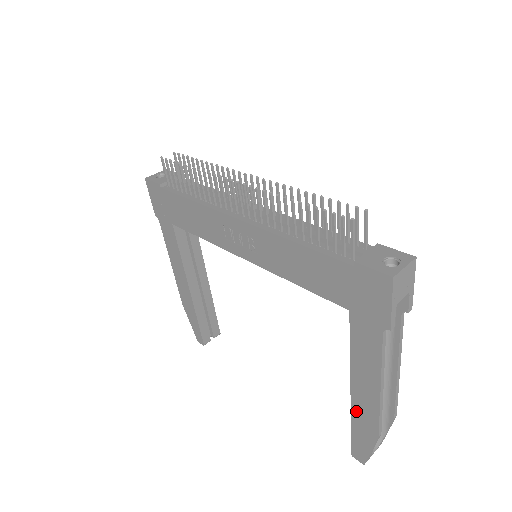
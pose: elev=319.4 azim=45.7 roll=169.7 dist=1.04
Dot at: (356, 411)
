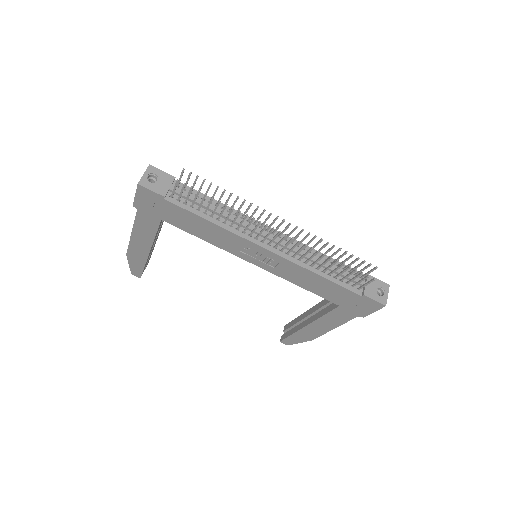
Dot at: (303, 331)
